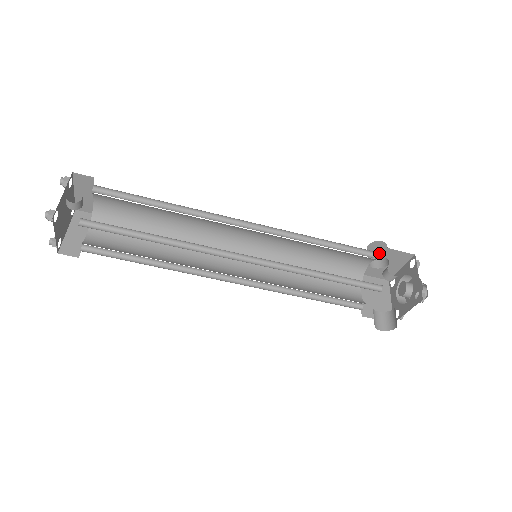
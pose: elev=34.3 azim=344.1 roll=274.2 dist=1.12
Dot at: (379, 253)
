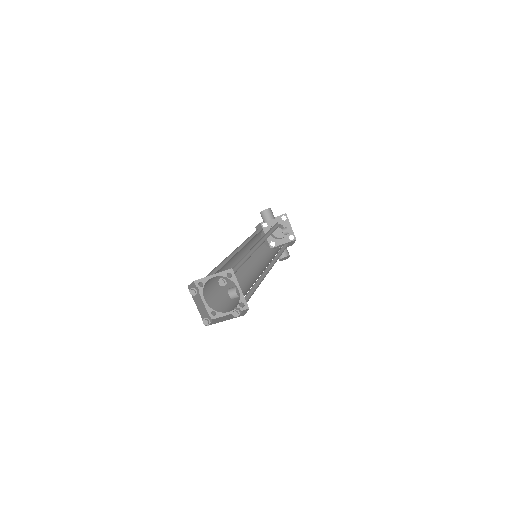
Dot at: occluded
